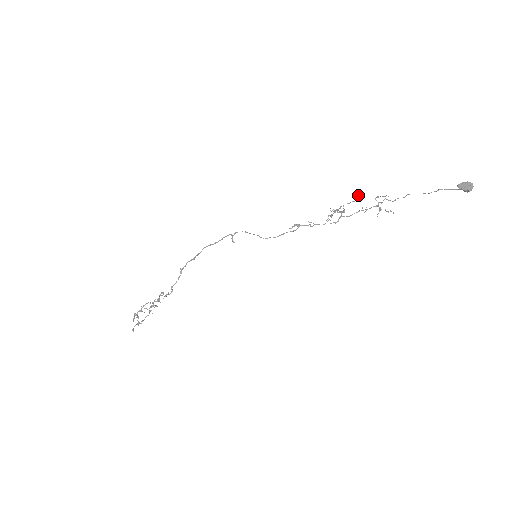
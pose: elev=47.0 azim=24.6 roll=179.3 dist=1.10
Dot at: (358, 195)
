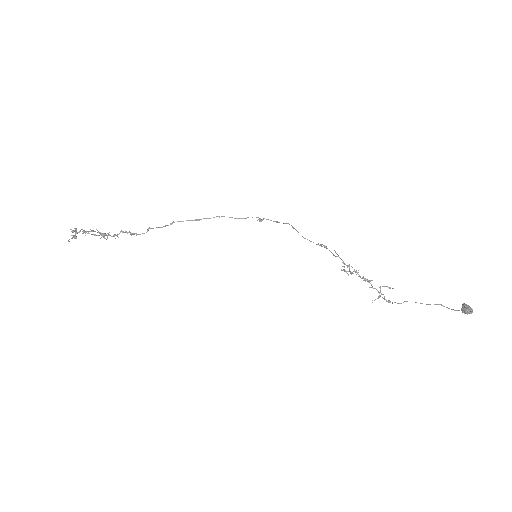
Dot at: (364, 280)
